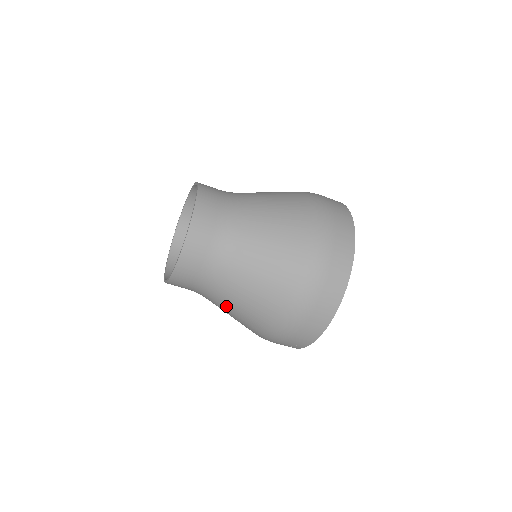
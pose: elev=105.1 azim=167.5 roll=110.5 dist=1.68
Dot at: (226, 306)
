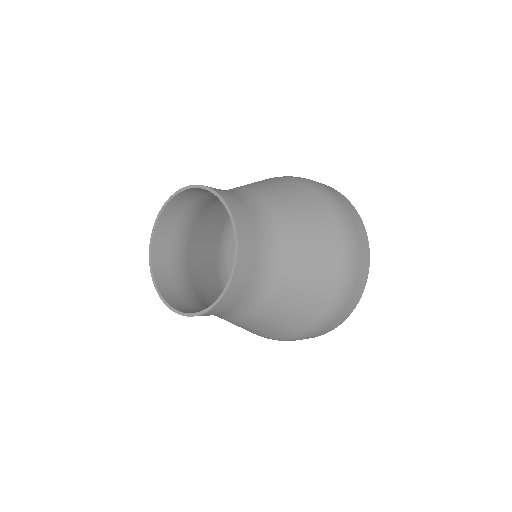
Dot at: occluded
